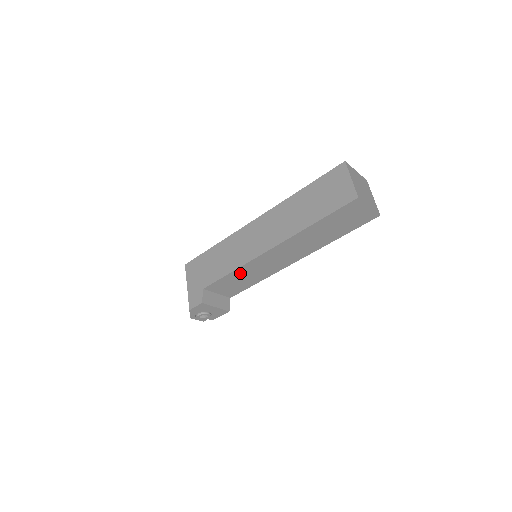
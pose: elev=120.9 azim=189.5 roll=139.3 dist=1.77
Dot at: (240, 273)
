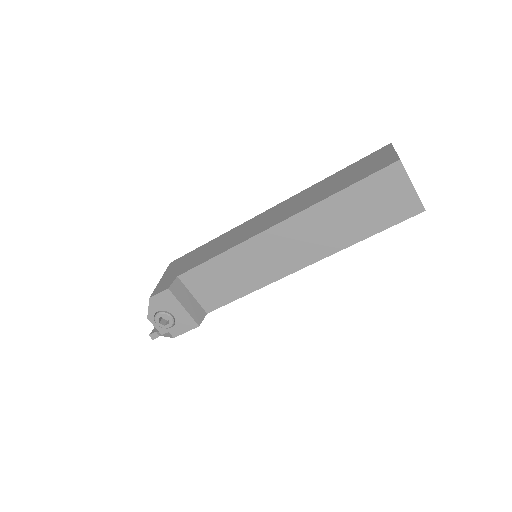
Dot at: (229, 262)
